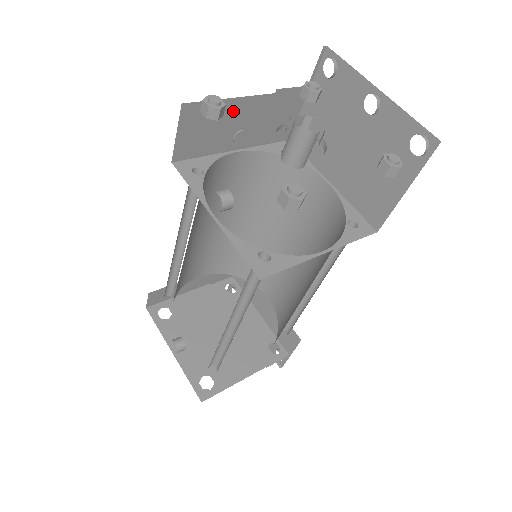
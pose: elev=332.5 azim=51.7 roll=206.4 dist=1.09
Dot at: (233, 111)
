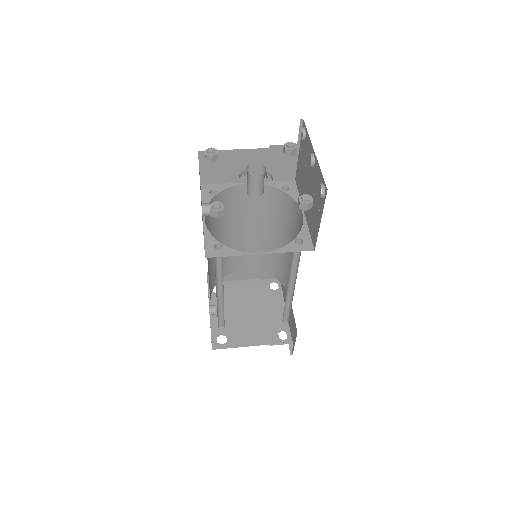
Dot at: (238, 157)
